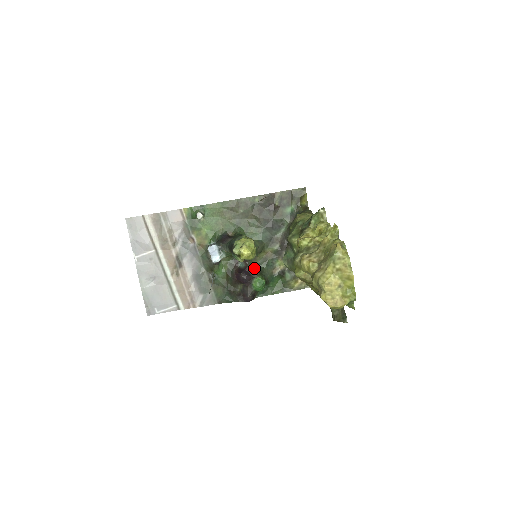
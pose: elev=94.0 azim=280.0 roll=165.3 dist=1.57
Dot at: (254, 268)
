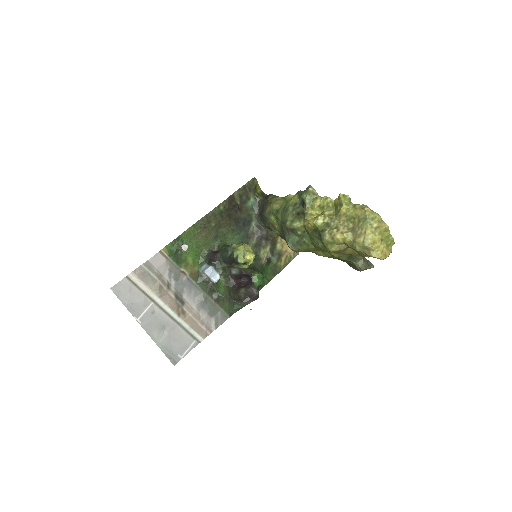
Dot at: (247, 268)
